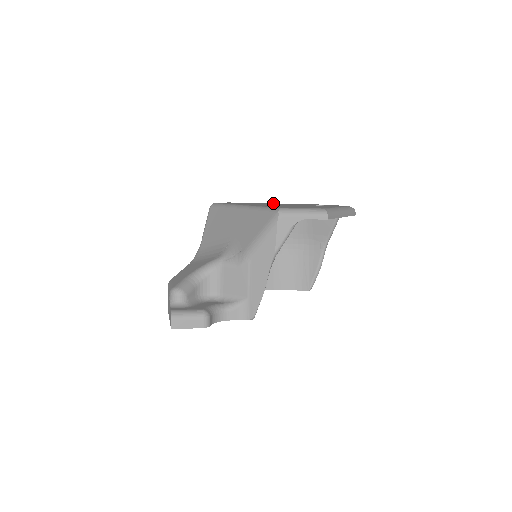
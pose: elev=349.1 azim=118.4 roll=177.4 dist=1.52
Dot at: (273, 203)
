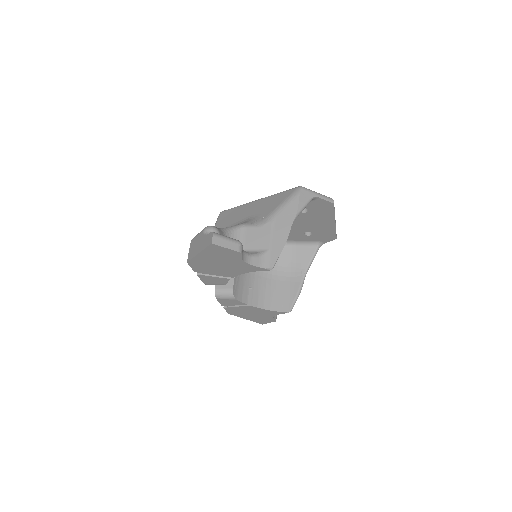
Dot at: occluded
